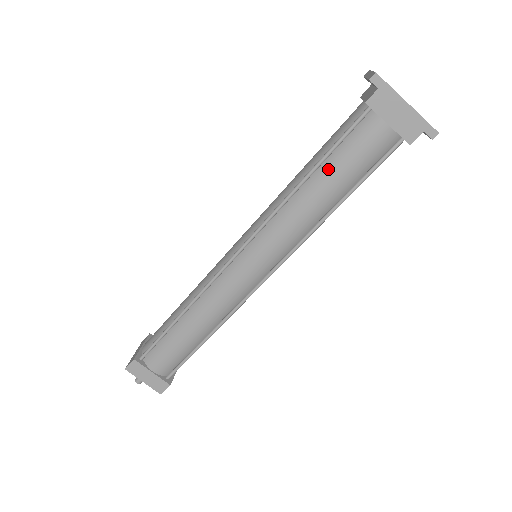
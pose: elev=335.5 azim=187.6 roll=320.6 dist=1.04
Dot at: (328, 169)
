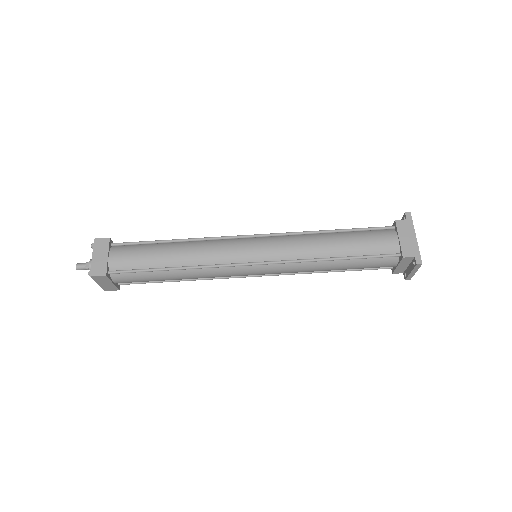
Dot at: (349, 235)
